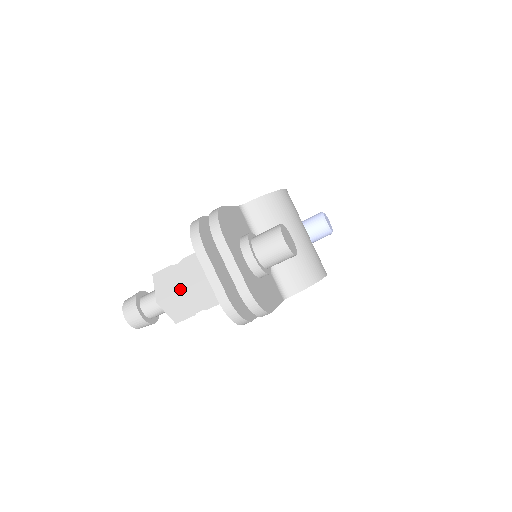
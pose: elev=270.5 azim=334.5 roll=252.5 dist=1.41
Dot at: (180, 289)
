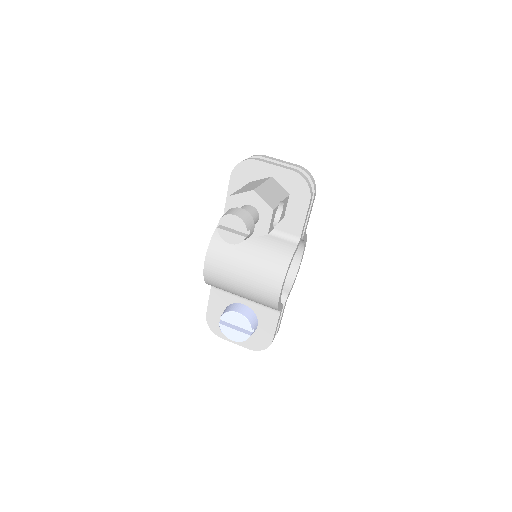
Dot at: (261, 184)
